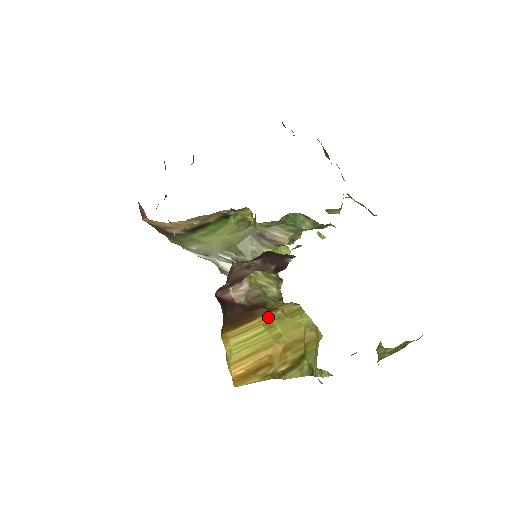
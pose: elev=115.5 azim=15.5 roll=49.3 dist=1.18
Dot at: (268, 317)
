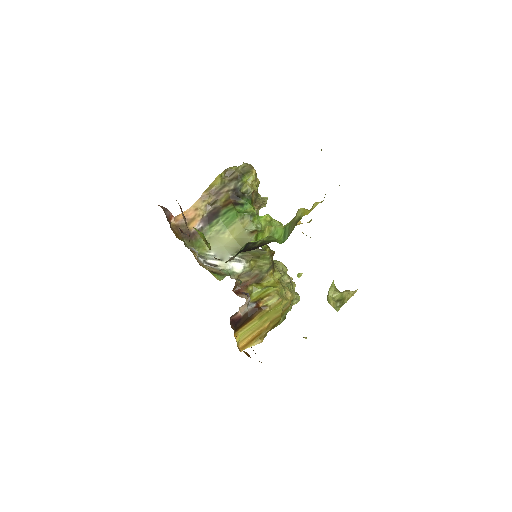
Dot at: (261, 314)
